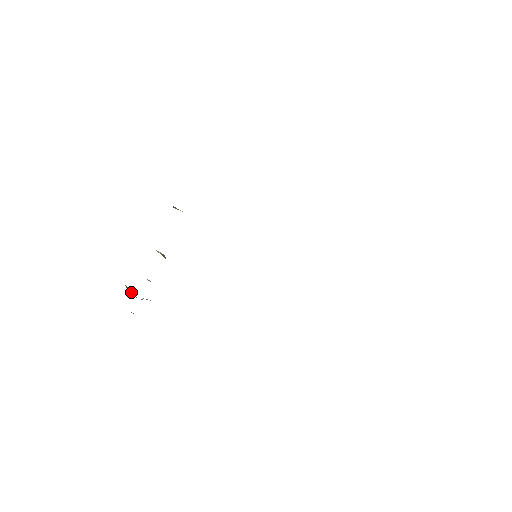
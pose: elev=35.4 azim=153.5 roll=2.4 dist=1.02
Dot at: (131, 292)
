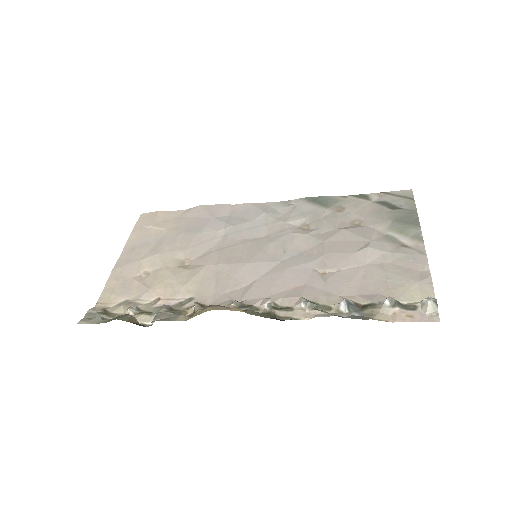
Dot at: (136, 321)
